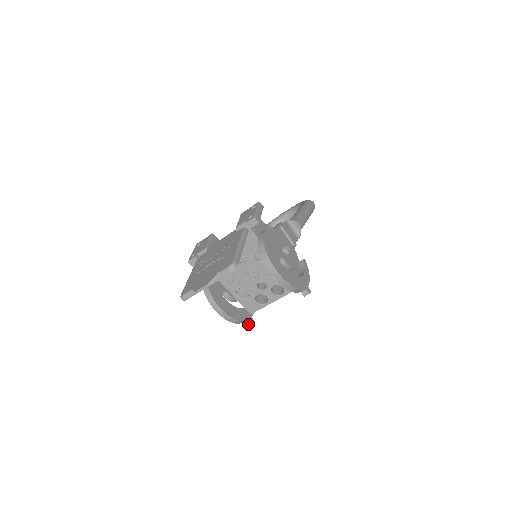
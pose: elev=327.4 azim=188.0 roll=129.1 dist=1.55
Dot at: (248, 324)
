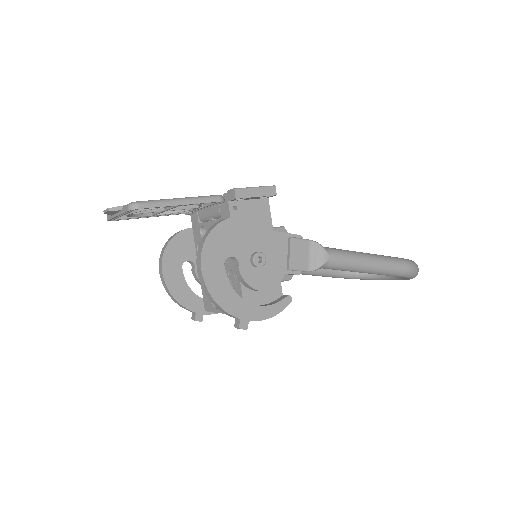
Dot at: (193, 317)
